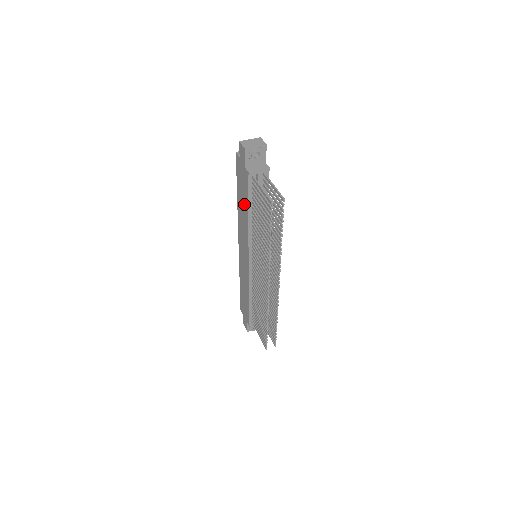
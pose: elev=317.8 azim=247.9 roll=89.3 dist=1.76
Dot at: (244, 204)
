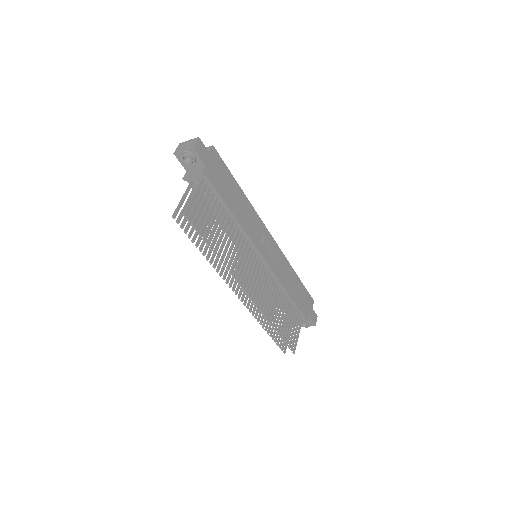
Dot at: occluded
